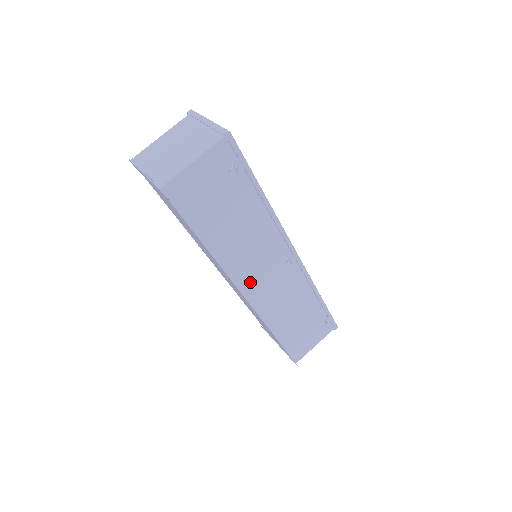
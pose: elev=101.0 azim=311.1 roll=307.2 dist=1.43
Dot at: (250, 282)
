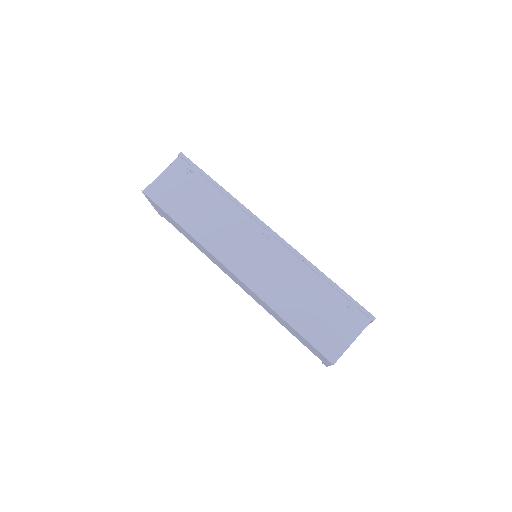
Dot at: (233, 258)
